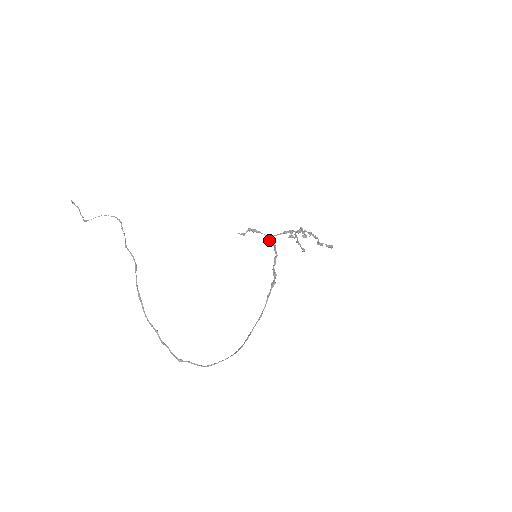
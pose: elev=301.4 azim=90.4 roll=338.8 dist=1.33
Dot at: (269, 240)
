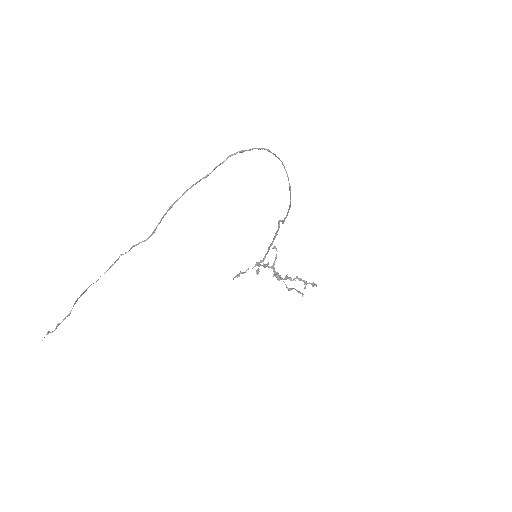
Dot at: (256, 262)
